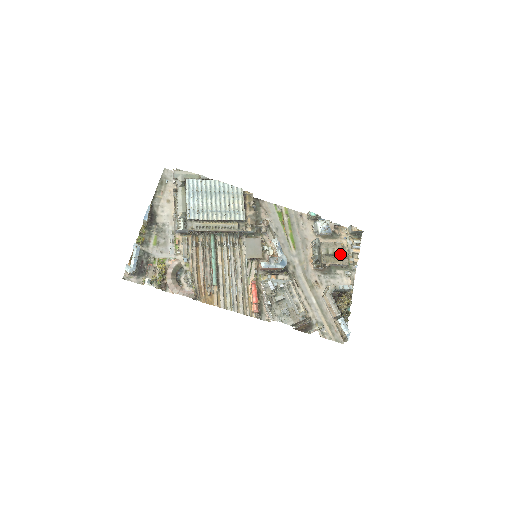
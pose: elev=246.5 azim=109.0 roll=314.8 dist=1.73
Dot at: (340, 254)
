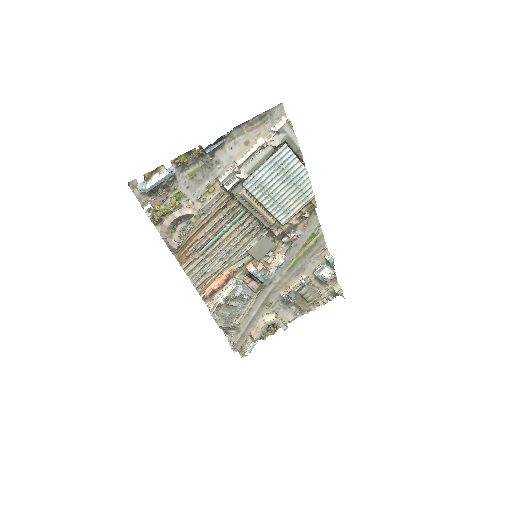
Dot at: (309, 301)
